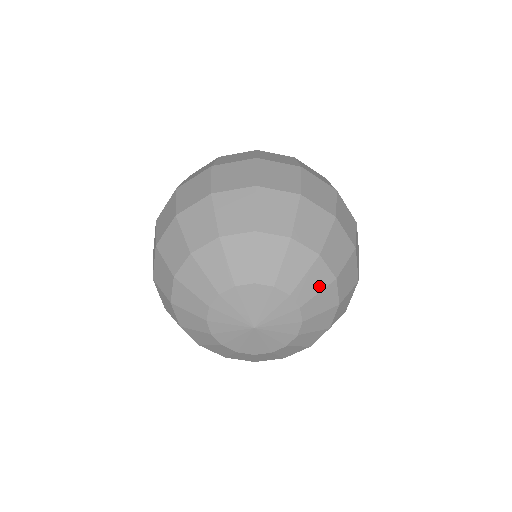
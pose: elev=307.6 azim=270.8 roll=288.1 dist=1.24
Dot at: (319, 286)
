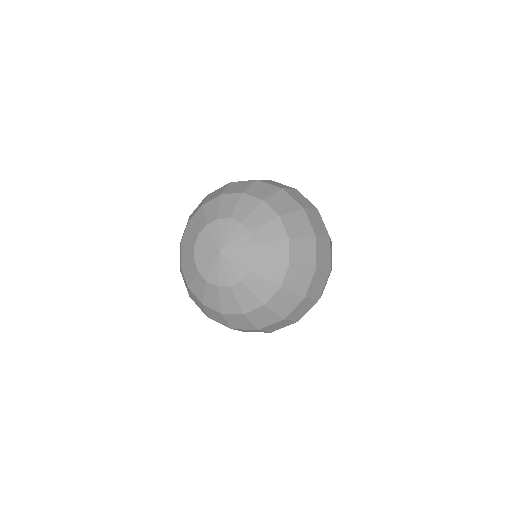
Dot at: (276, 257)
